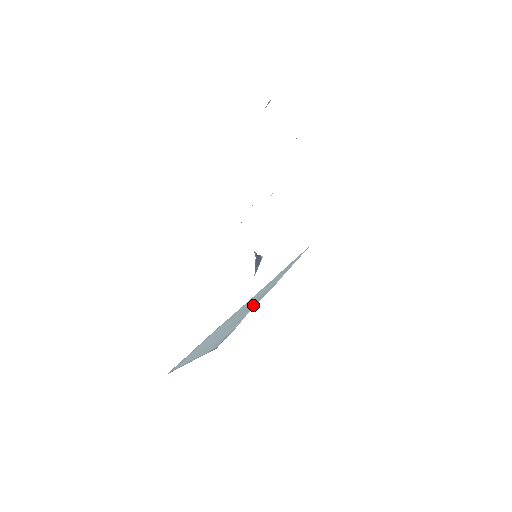
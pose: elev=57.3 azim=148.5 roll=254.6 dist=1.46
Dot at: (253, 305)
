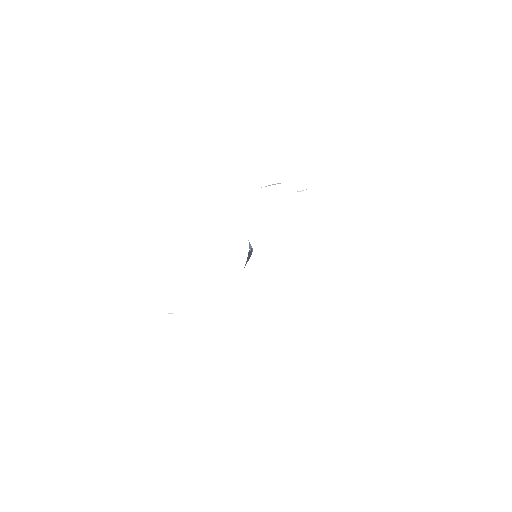
Dot at: occluded
